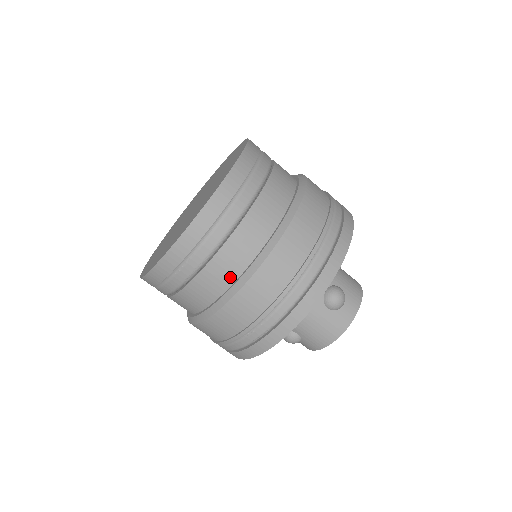
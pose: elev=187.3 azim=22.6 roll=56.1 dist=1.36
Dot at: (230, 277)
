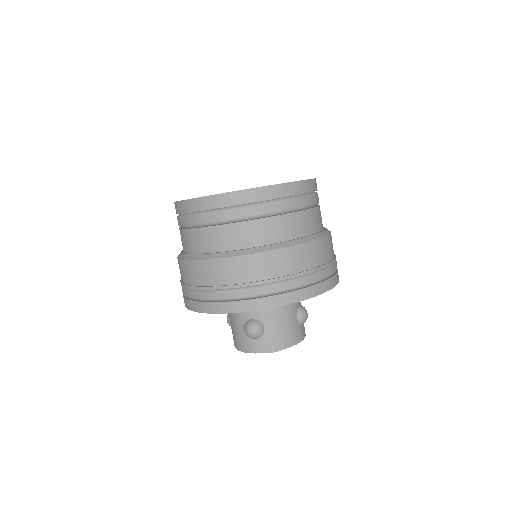
Dot at: (189, 248)
